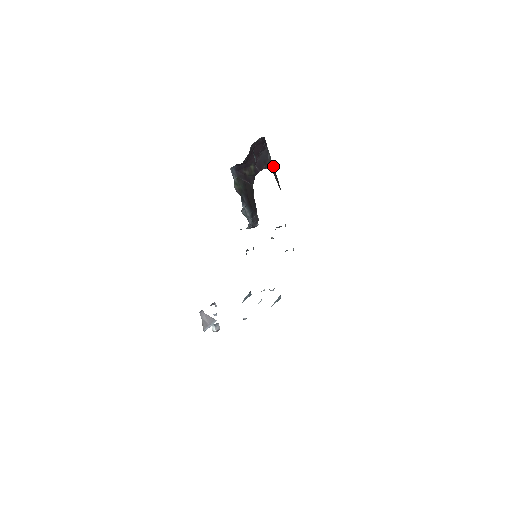
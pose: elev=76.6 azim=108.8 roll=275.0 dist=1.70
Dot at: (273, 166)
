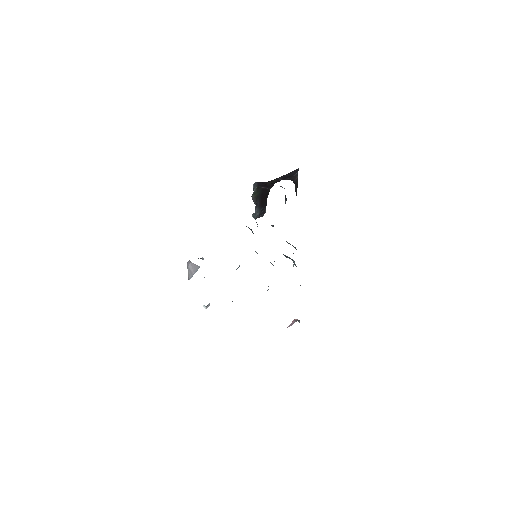
Dot at: (297, 181)
